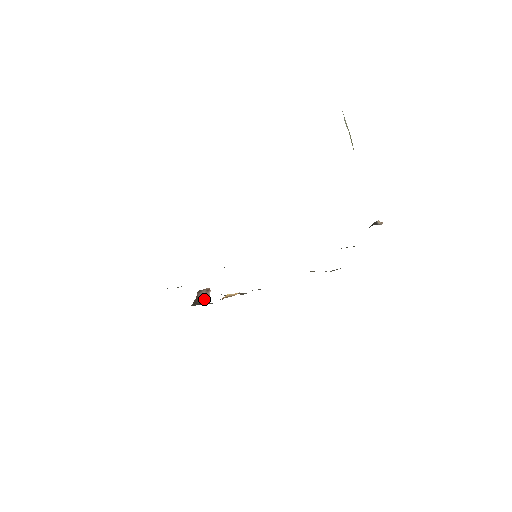
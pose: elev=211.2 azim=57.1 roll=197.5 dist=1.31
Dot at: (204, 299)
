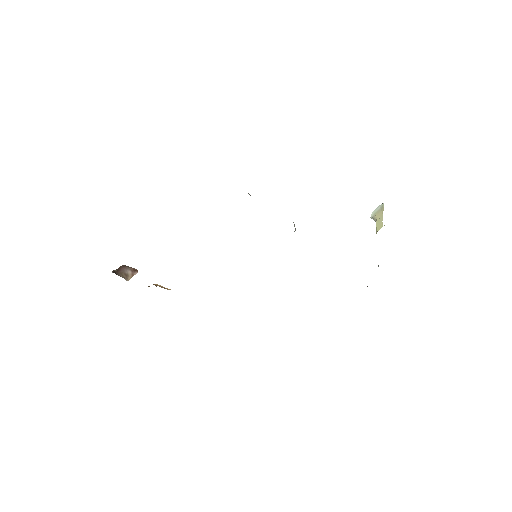
Dot at: (126, 275)
